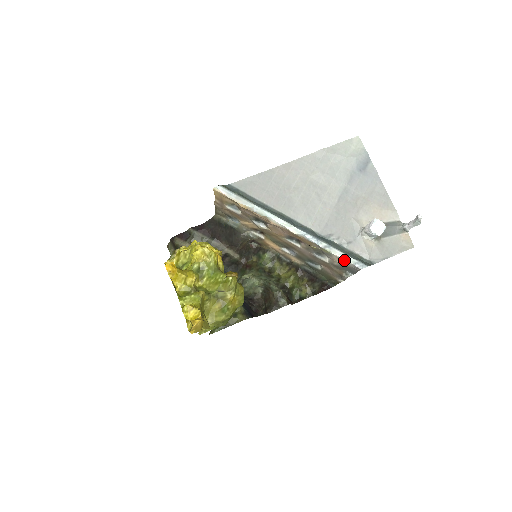
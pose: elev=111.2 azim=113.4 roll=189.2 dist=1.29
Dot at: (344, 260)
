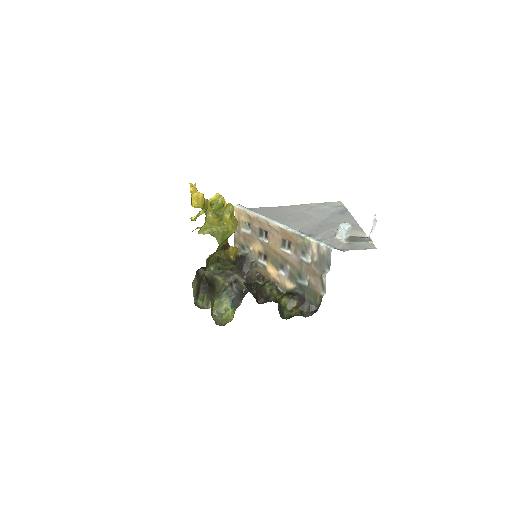
Dot at: (319, 244)
